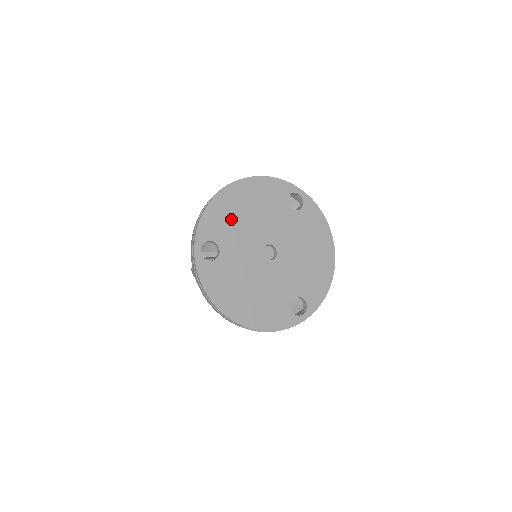
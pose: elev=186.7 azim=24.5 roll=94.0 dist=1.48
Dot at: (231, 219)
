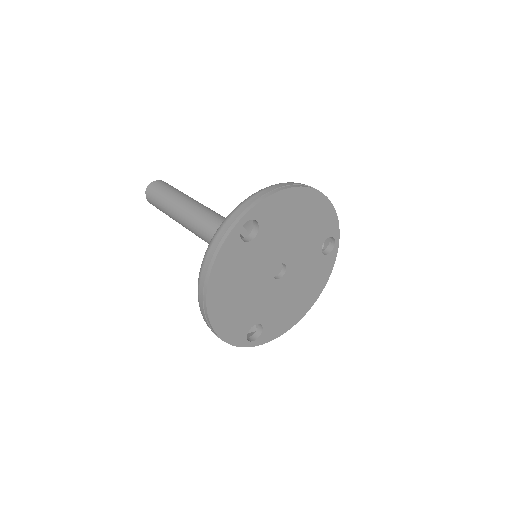
Dot at: (286, 218)
